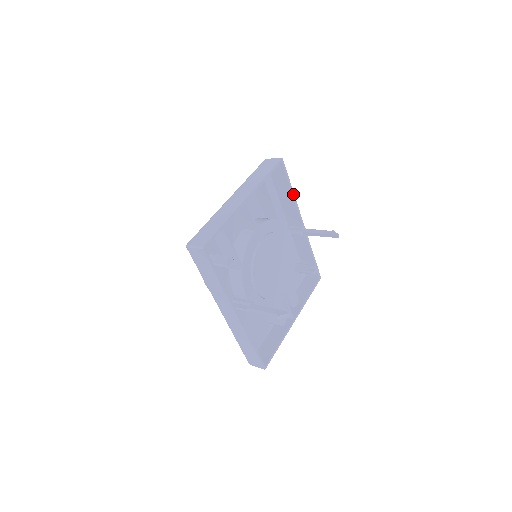
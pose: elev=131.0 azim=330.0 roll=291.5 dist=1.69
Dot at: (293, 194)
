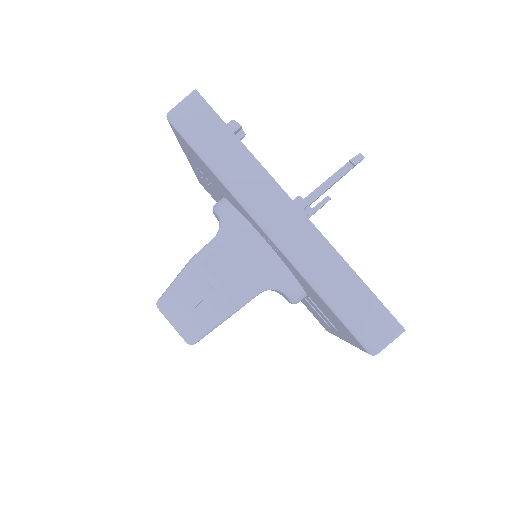
Dot at: occluded
